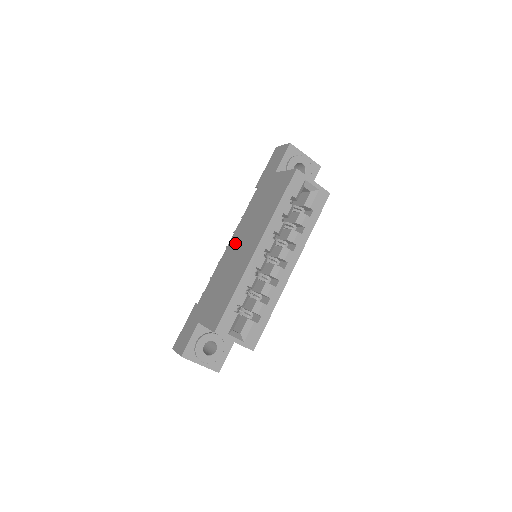
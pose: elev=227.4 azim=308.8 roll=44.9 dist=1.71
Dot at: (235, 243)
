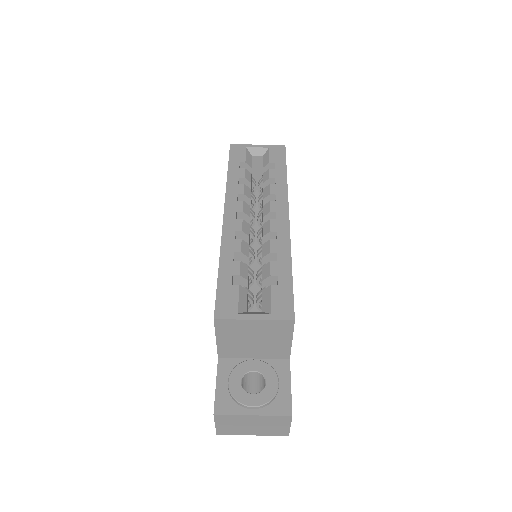
Dot at: occluded
